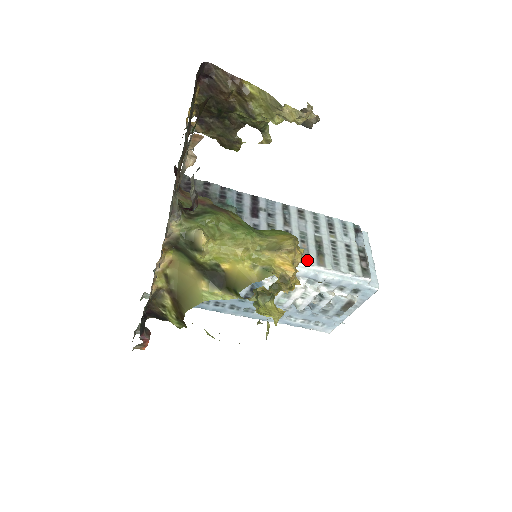
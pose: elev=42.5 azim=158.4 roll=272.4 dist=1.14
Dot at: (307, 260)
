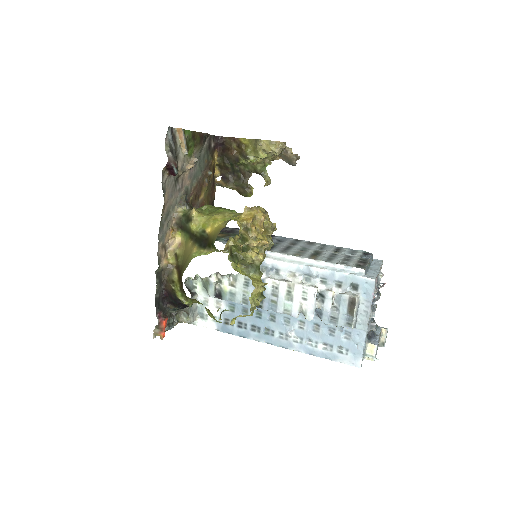
Dot at: (299, 256)
